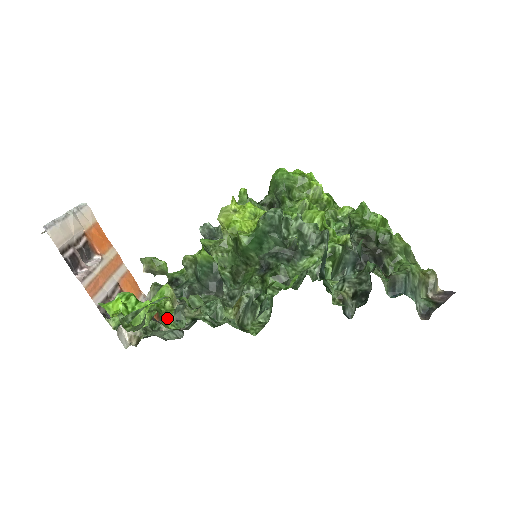
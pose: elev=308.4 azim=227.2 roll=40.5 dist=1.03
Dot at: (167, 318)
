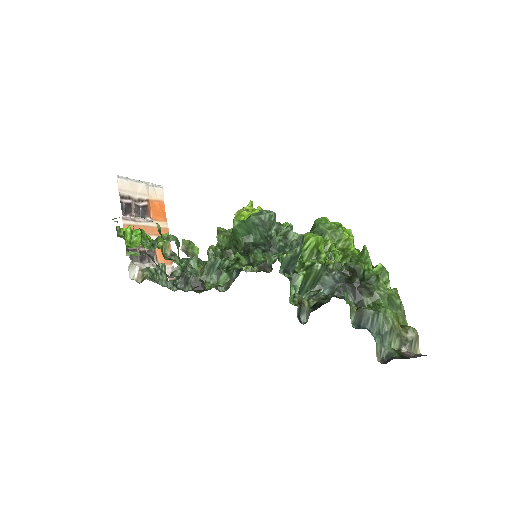
Dot at: (148, 242)
